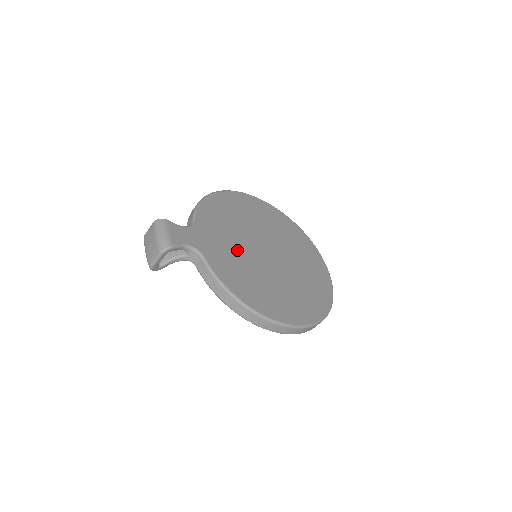
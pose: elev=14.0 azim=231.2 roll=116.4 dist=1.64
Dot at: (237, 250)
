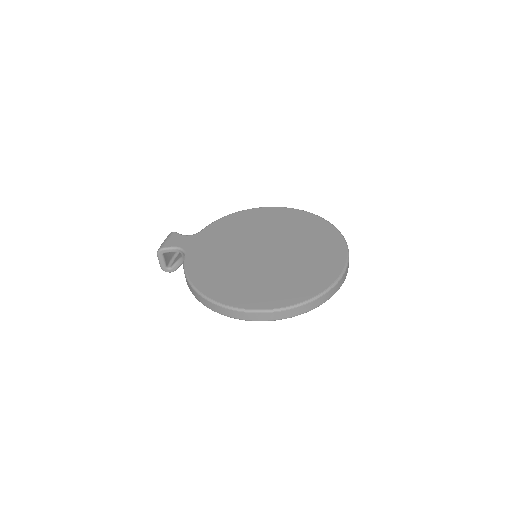
Dot at: (226, 250)
